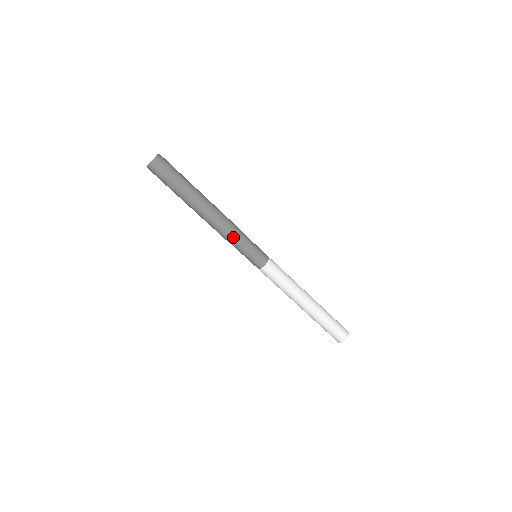
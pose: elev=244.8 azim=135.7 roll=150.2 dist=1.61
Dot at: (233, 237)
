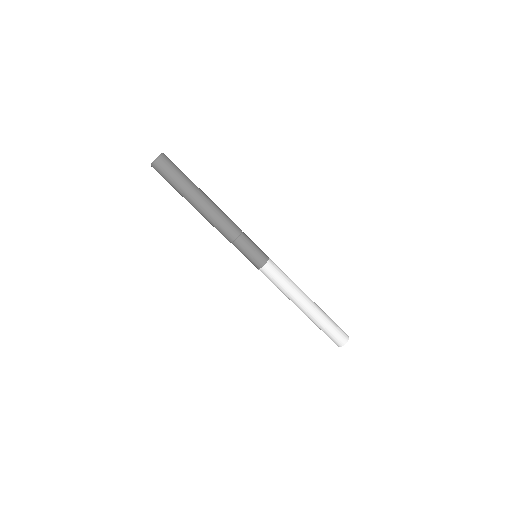
Dot at: (238, 230)
